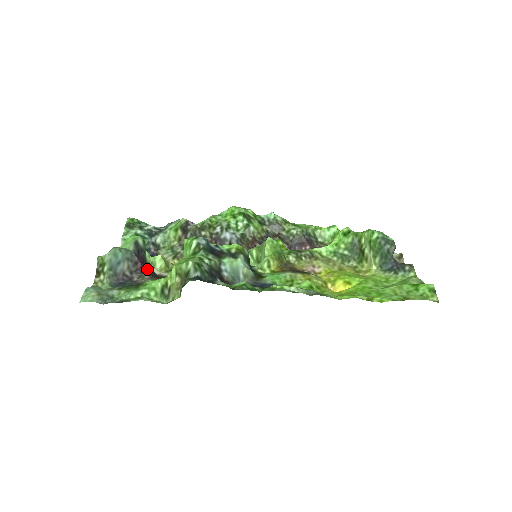
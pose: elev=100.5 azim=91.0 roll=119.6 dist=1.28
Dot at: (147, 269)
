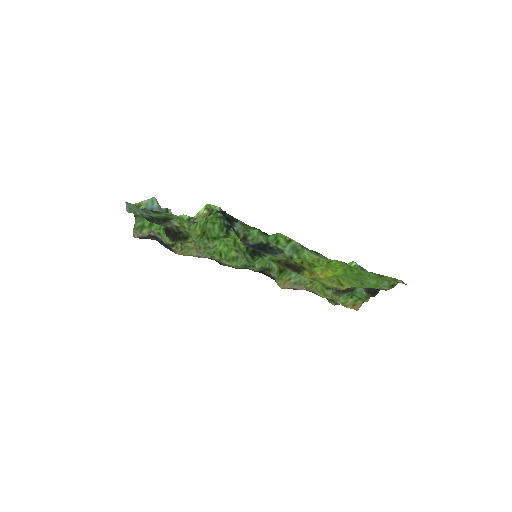
Dot at: (168, 231)
